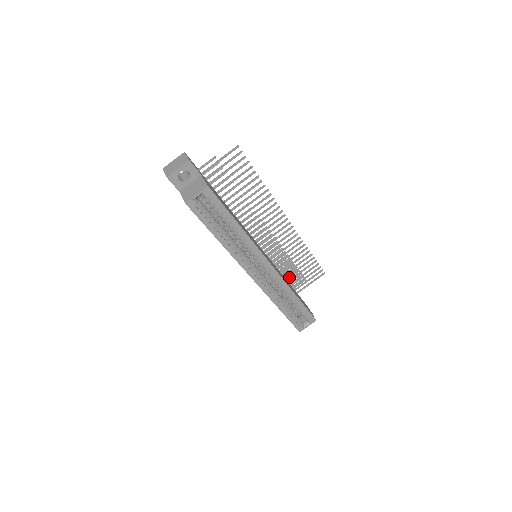
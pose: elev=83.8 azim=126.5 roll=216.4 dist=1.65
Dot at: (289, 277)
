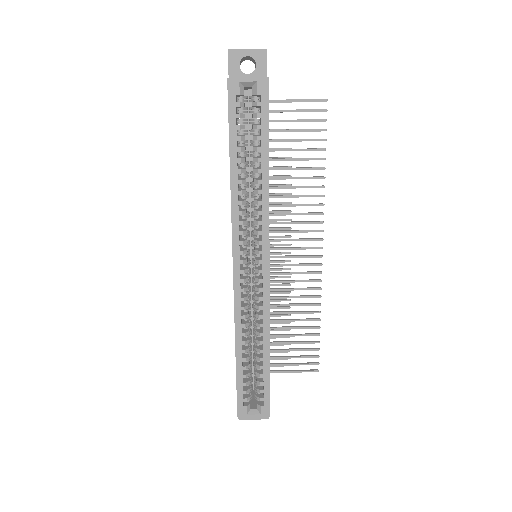
Dot at: occluded
